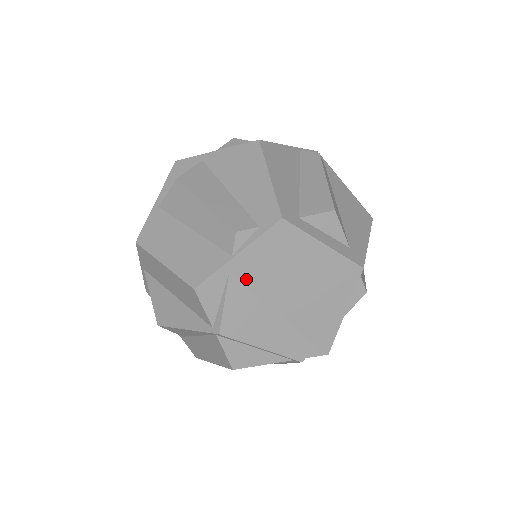
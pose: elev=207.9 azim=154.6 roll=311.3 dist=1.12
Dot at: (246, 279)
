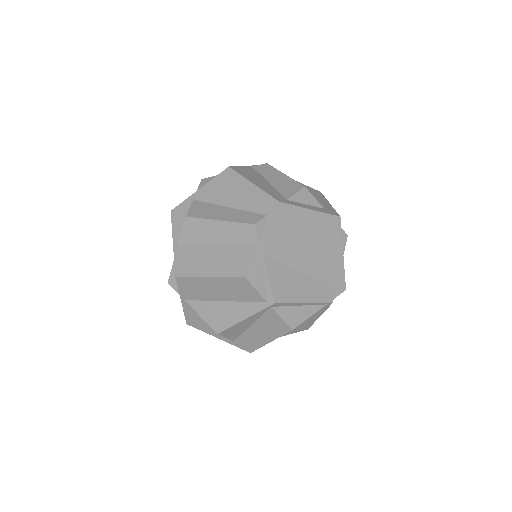
Dot at: (274, 255)
